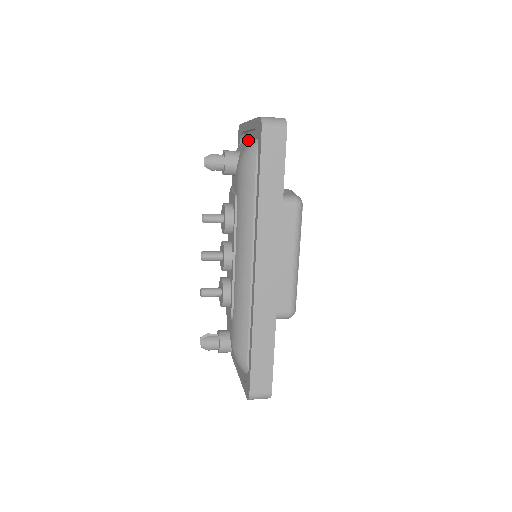
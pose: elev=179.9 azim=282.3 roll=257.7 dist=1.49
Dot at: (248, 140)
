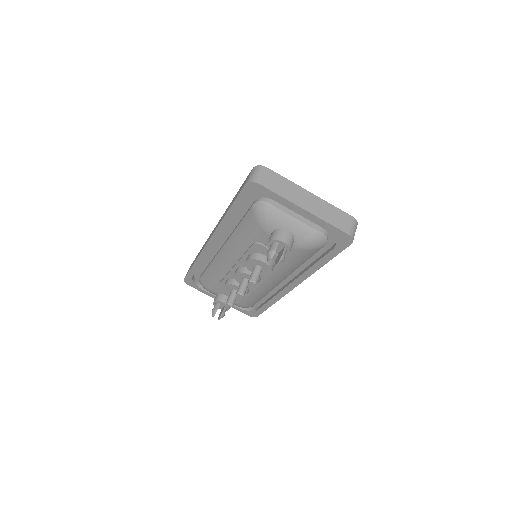
Dot at: (303, 224)
